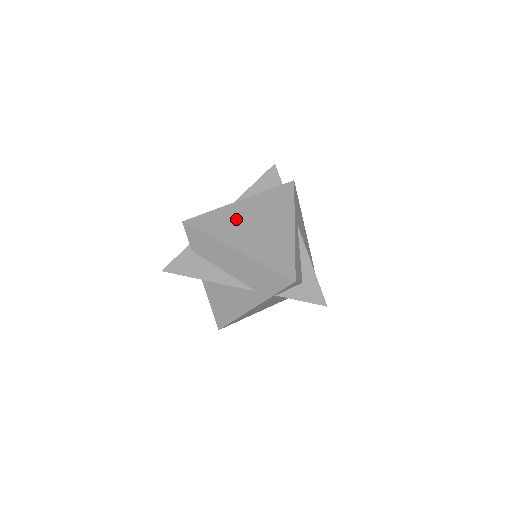
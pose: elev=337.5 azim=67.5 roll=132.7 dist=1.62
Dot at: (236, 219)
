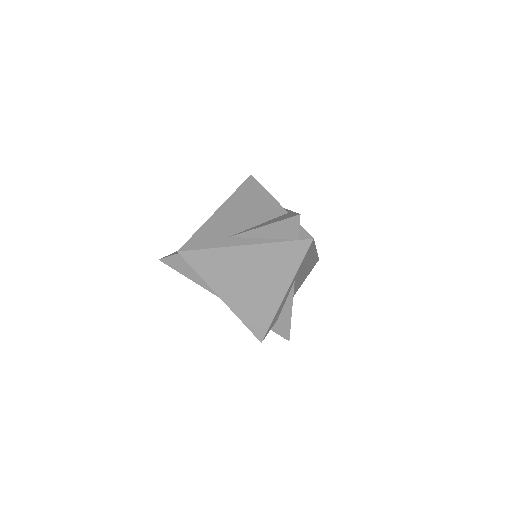
Dot at: (231, 267)
